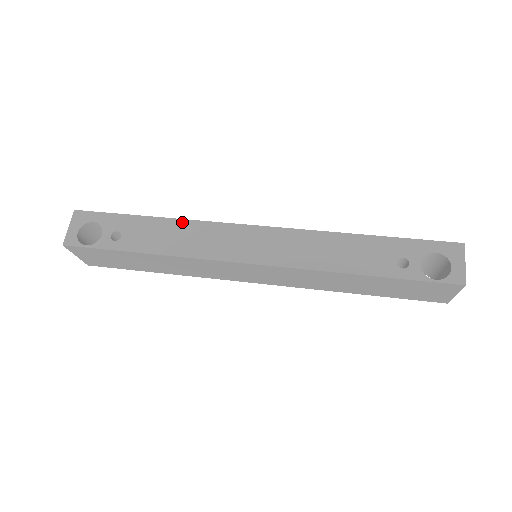
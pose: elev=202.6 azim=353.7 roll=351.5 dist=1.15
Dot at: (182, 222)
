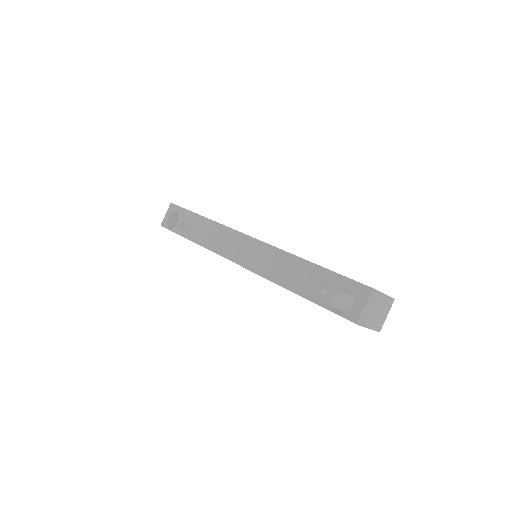
Dot at: (214, 223)
